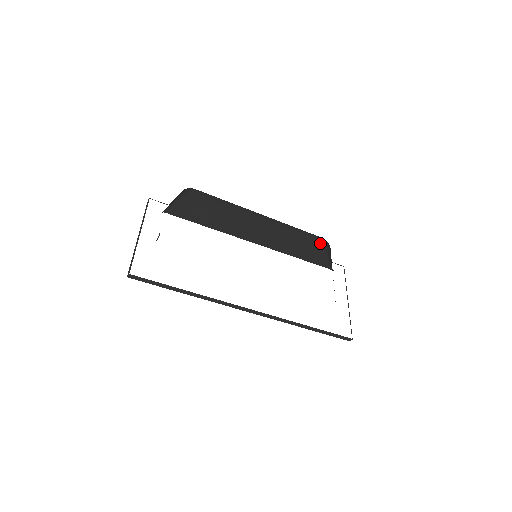
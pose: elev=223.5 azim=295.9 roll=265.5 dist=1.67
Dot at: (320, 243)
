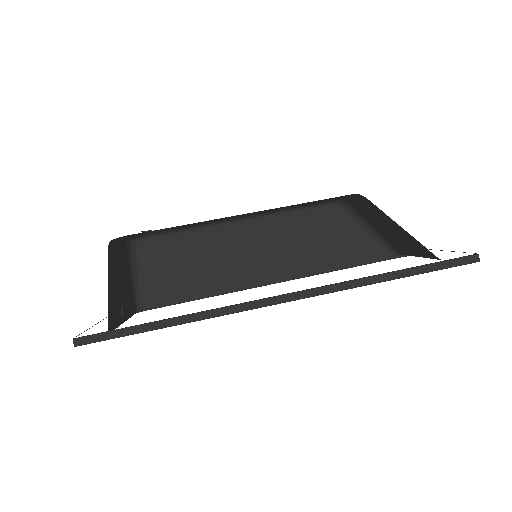
Dot at: (338, 217)
